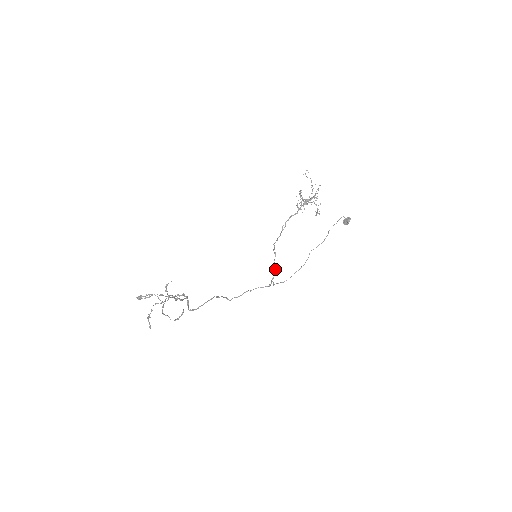
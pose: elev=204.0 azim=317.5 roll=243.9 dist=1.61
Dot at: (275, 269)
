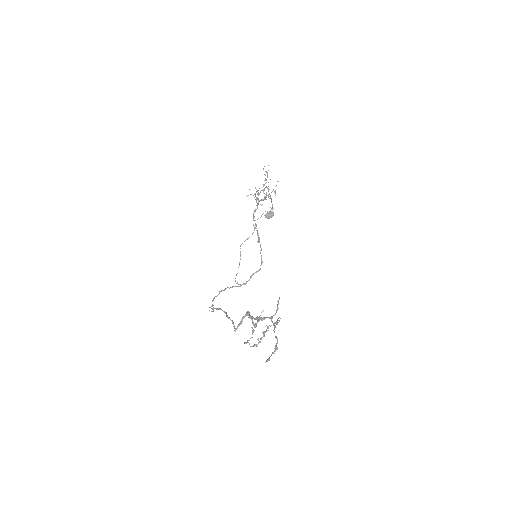
Dot at: occluded
